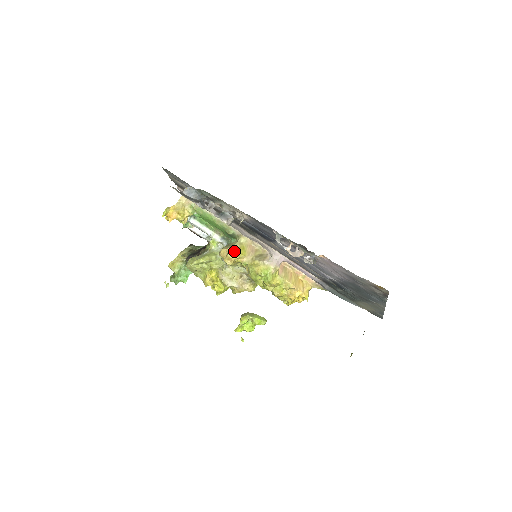
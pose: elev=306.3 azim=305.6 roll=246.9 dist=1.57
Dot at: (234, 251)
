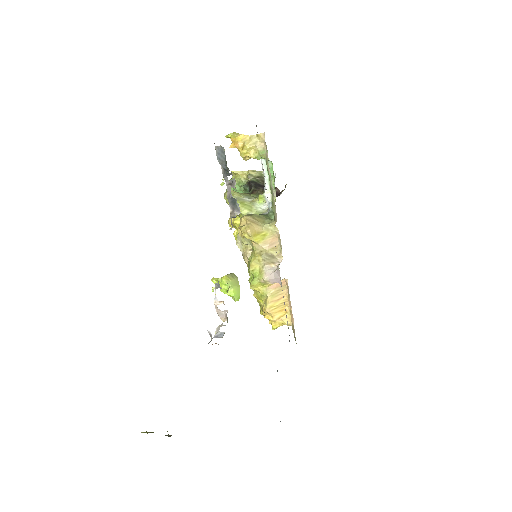
Dot at: (249, 230)
